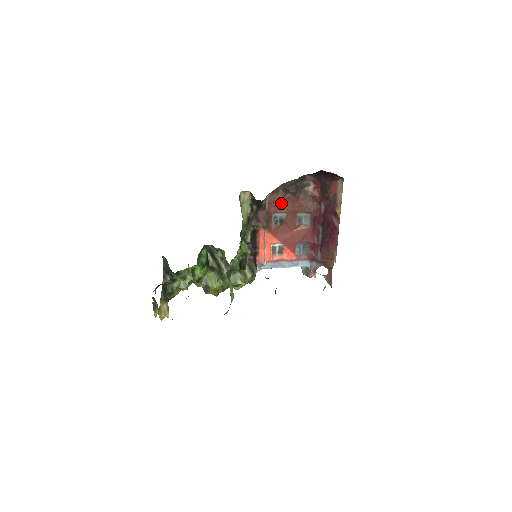
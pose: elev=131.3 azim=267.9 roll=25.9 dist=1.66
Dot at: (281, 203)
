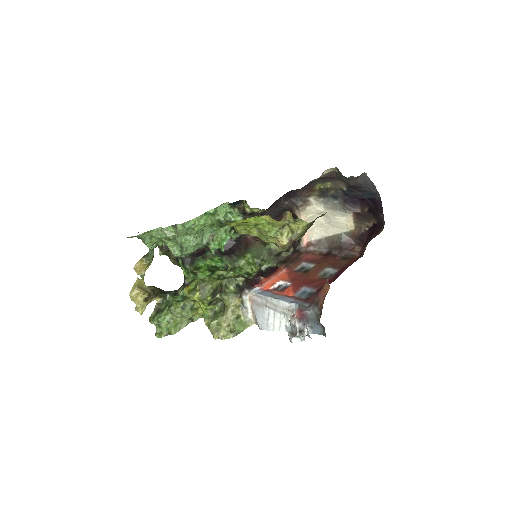
Dot at: (317, 260)
